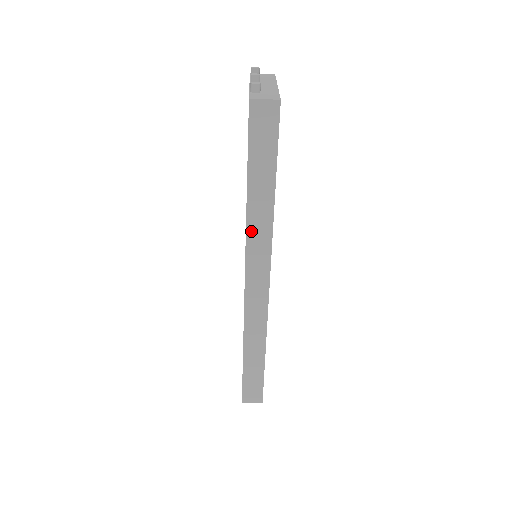
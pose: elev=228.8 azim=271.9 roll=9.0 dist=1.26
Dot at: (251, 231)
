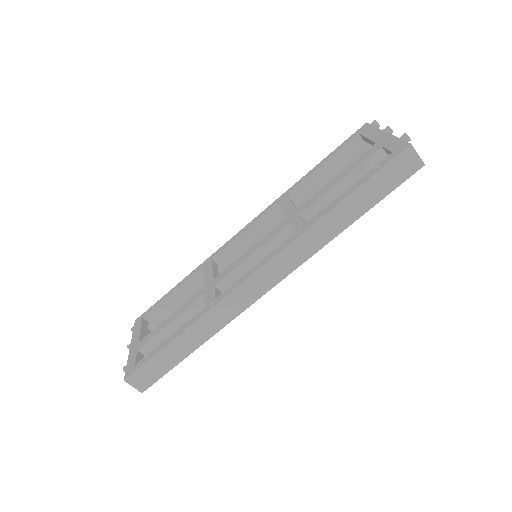
Dot at: (308, 235)
